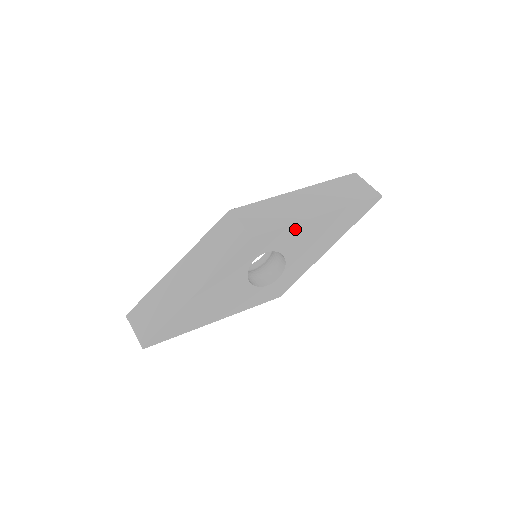
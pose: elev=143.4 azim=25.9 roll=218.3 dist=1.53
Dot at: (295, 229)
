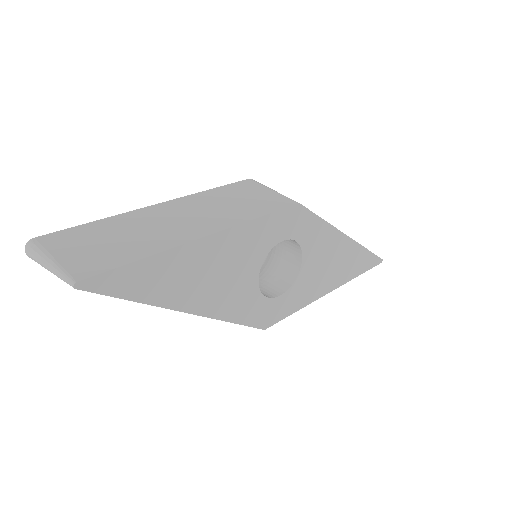
Dot at: (327, 233)
